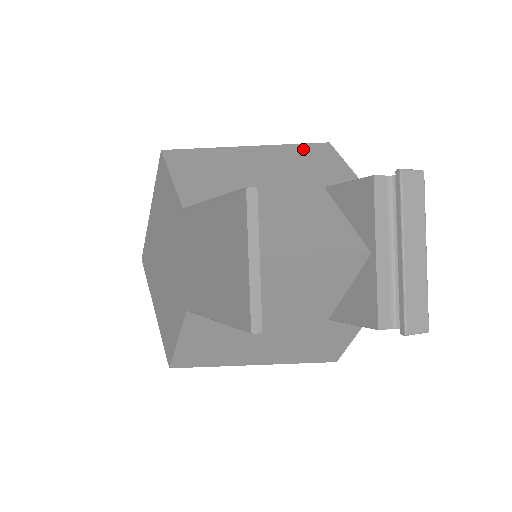
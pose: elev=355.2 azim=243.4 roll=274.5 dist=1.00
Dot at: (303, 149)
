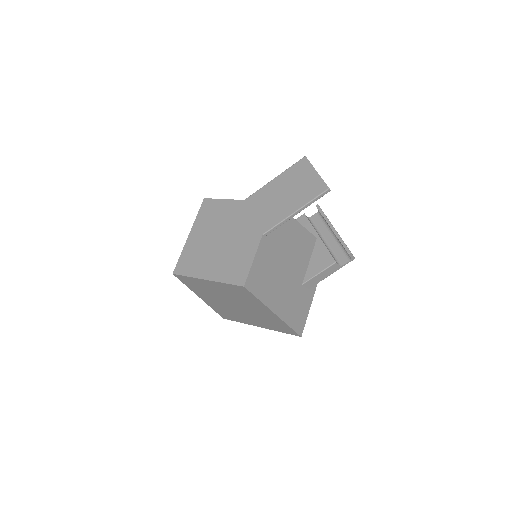
Dot at: occluded
